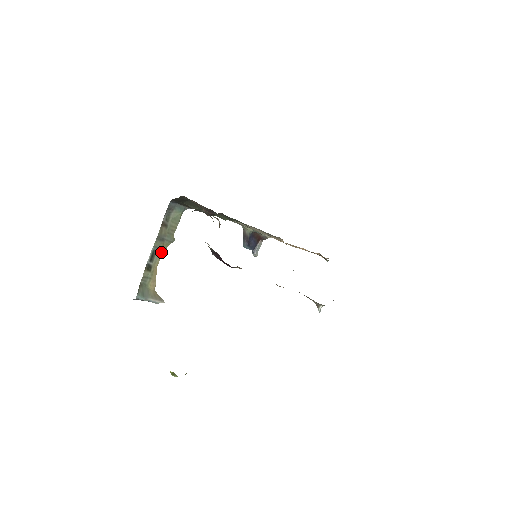
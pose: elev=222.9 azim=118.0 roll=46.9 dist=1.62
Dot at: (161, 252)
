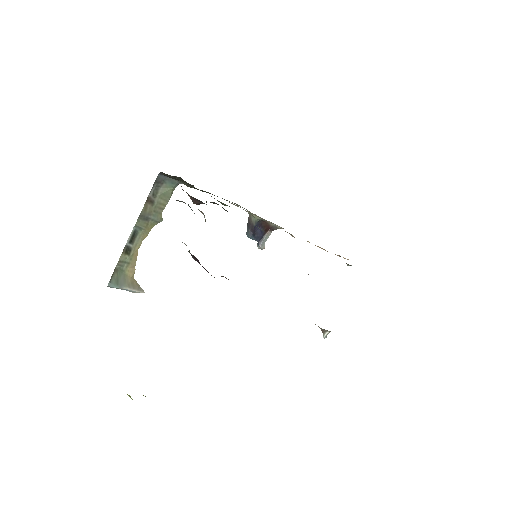
Dot at: (144, 233)
